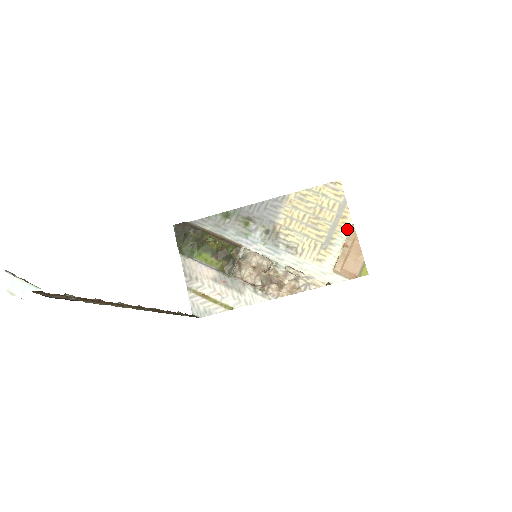
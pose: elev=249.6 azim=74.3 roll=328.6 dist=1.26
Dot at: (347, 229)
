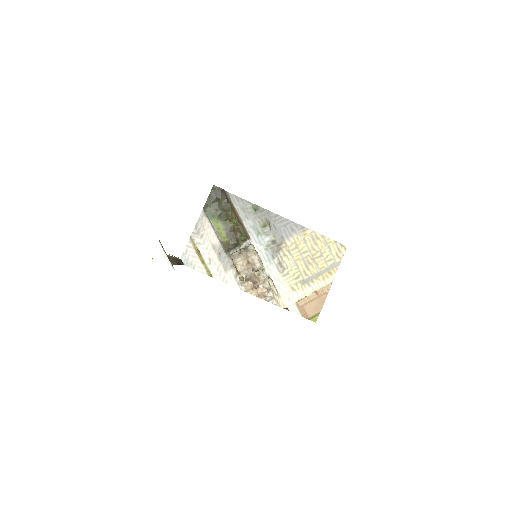
Dot at: (326, 282)
